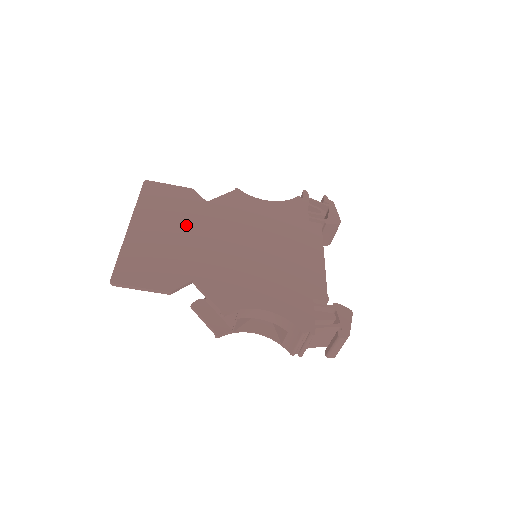
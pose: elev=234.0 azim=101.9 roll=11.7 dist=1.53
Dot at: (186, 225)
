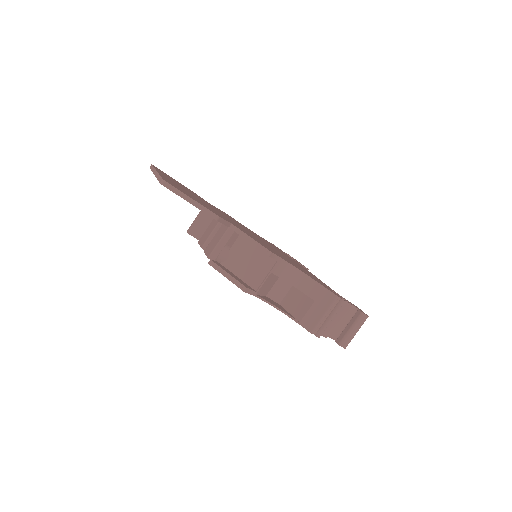
Dot at: occluded
